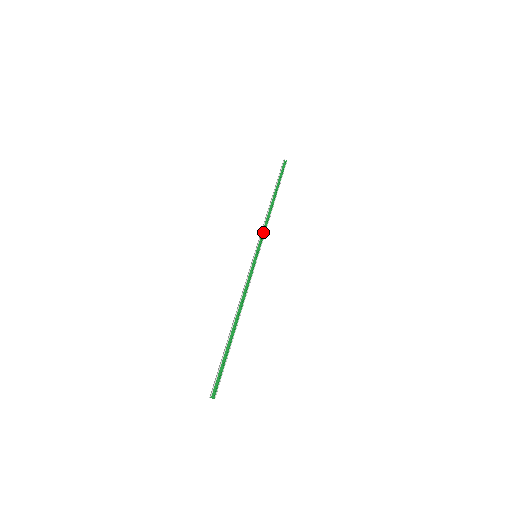
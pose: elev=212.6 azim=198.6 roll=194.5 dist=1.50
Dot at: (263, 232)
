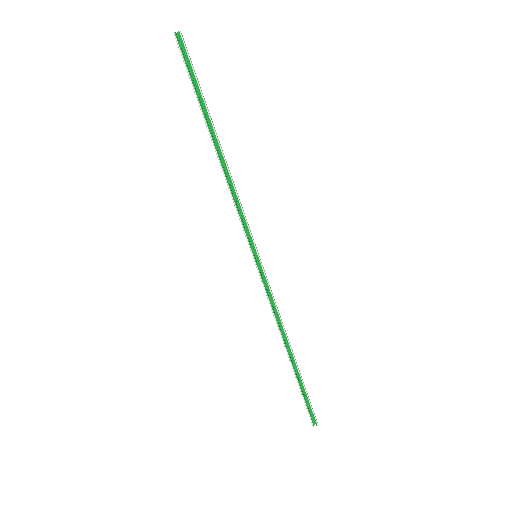
Dot at: (240, 213)
